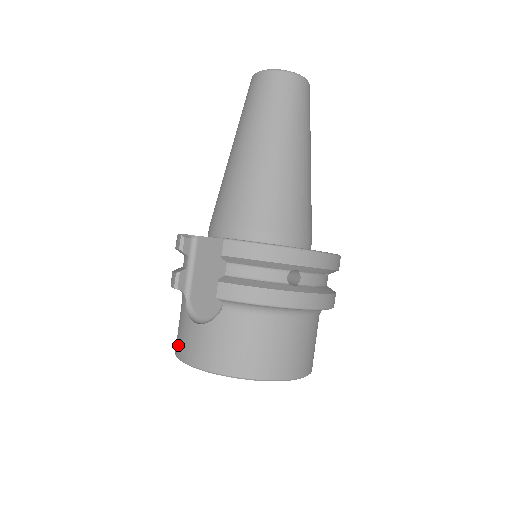
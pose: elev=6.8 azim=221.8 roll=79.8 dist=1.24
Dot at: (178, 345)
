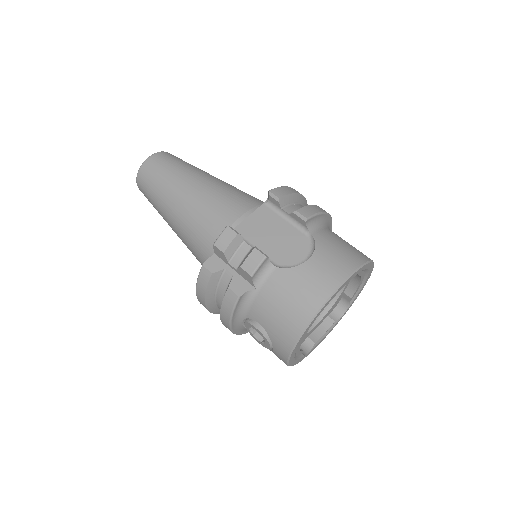
Dot at: (310, 300)
